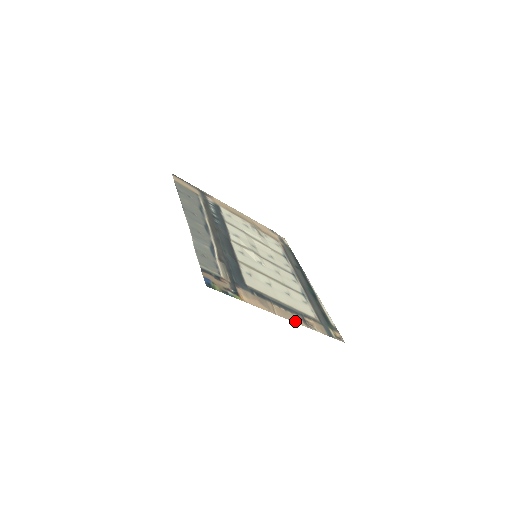
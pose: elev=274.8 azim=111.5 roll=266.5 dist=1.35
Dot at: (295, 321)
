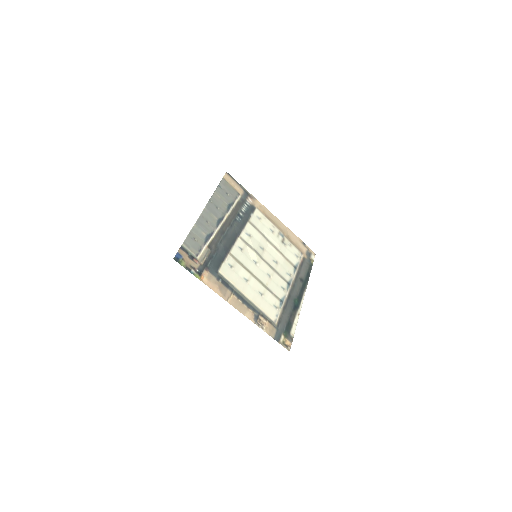
Dot at: (245, 314)
